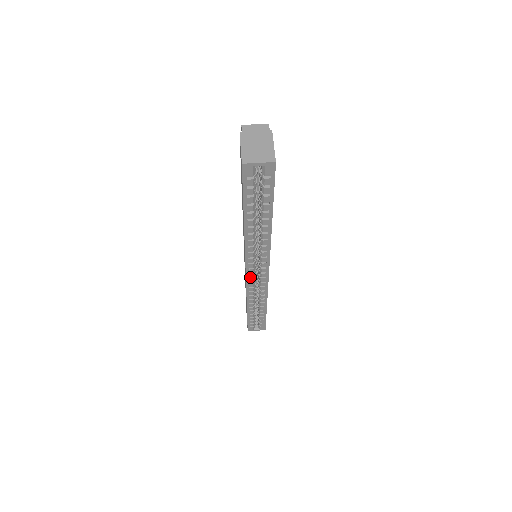
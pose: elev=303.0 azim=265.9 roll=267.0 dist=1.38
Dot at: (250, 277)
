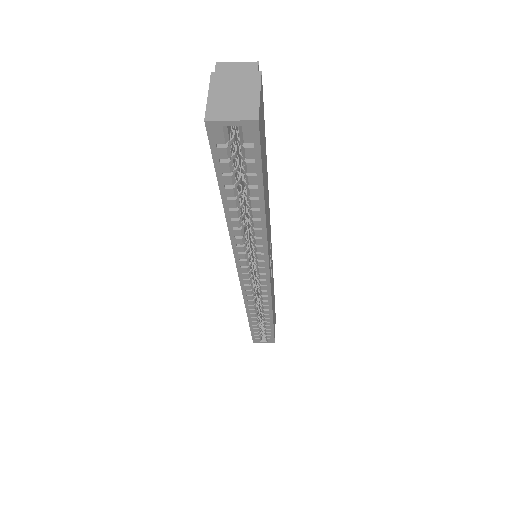
Dot at: (246, 283)
